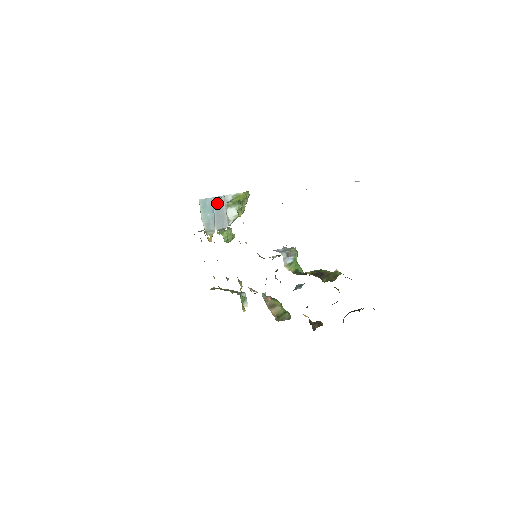
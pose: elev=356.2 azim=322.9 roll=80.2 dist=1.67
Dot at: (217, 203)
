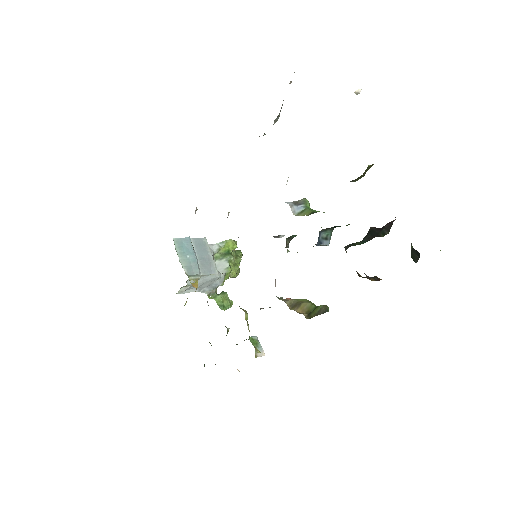
Dot at: (198, 245)
